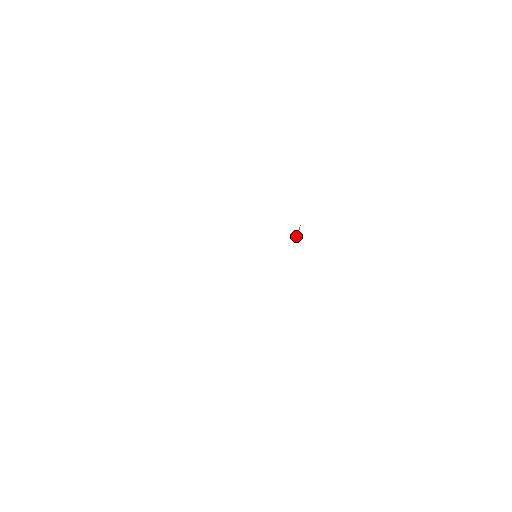
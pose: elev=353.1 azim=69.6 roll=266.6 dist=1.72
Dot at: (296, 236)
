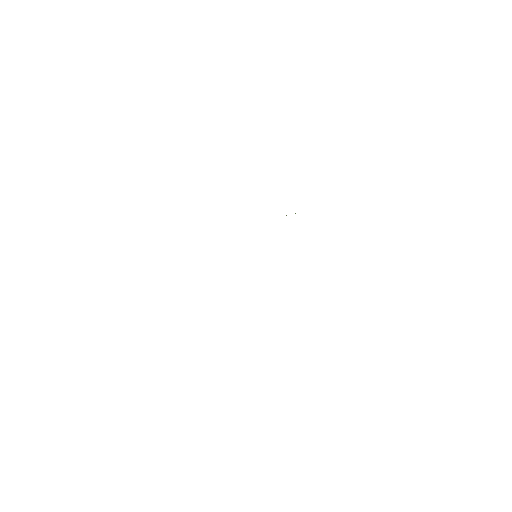
Dot at: occluded
